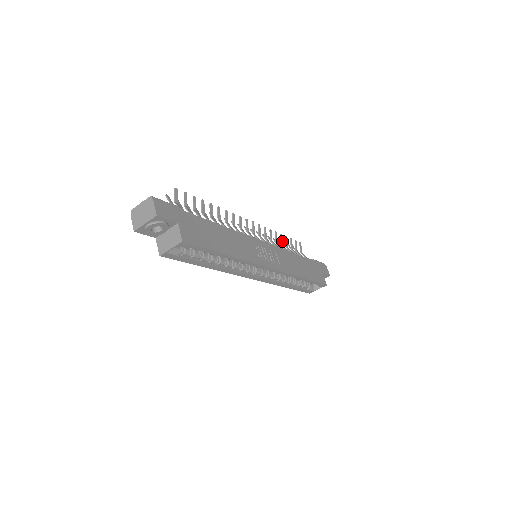
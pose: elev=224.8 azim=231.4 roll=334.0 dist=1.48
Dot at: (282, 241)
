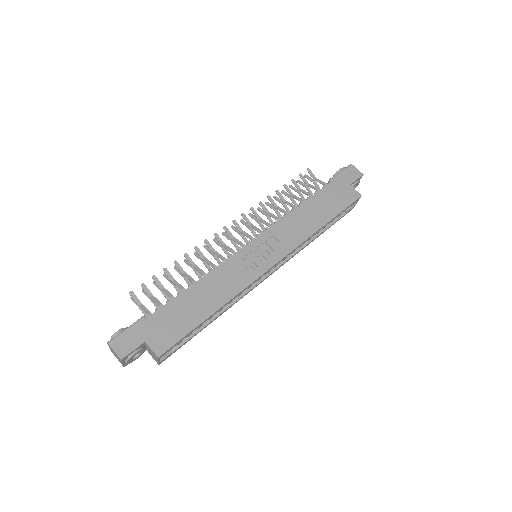
Dot at: (282, 197)
